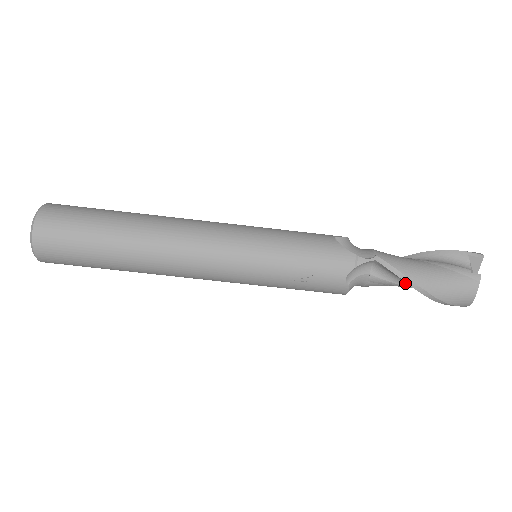
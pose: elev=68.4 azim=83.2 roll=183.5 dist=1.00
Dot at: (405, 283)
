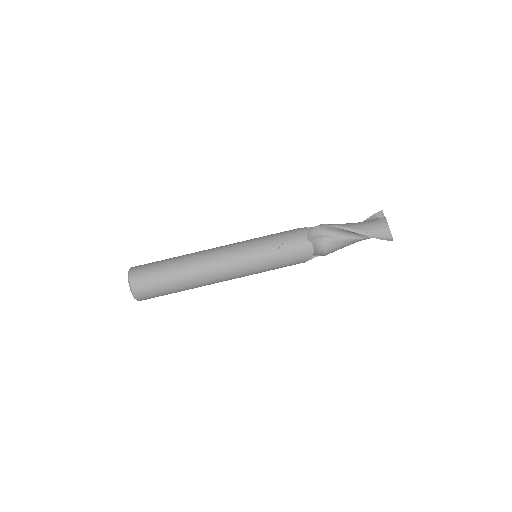
Dot at: (345, 236)
